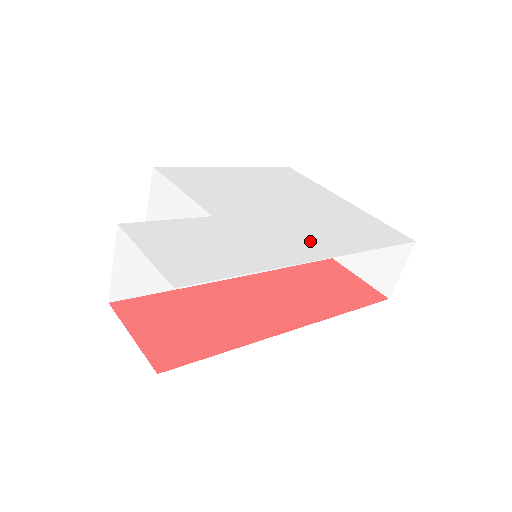
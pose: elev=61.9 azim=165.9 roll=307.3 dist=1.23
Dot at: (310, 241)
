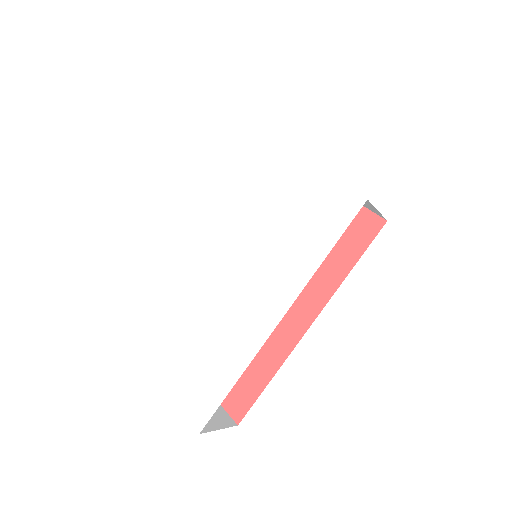
Dot at: (266, 296)
